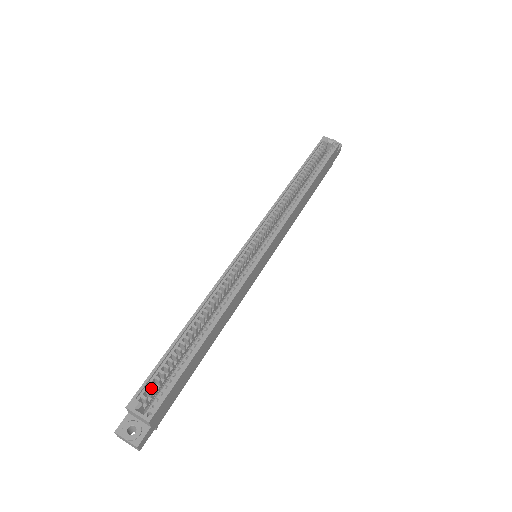
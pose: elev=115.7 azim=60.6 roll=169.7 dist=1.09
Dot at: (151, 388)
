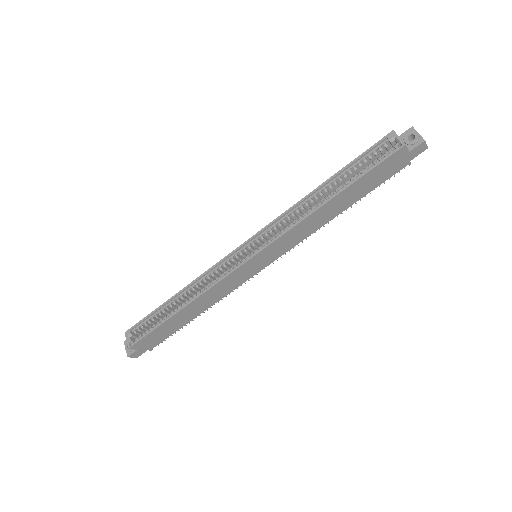
Dot at: (146, 327)
